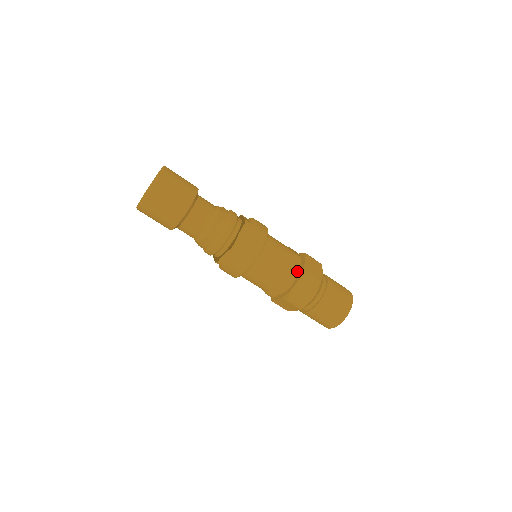
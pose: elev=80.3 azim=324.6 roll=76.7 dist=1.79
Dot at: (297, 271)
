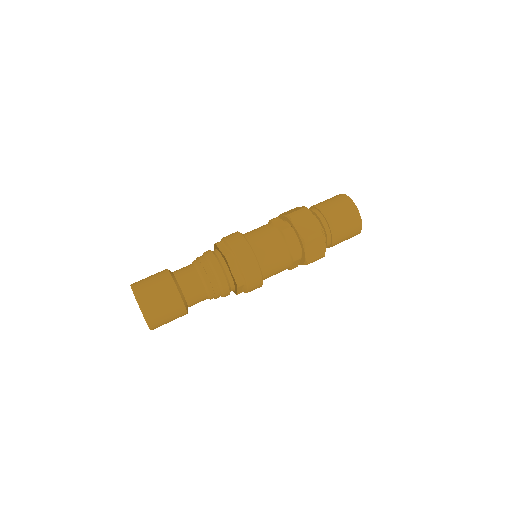
Dot at: (296, 240)
